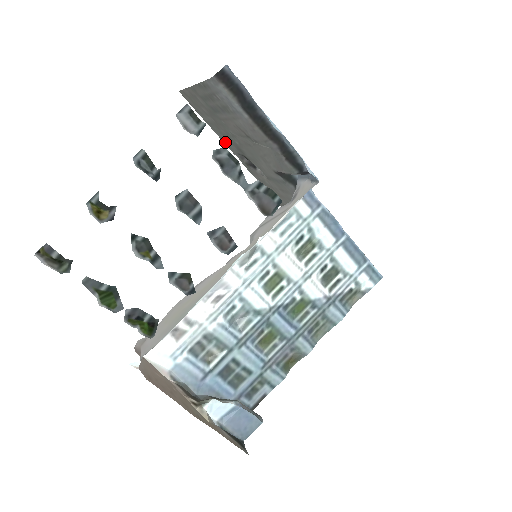
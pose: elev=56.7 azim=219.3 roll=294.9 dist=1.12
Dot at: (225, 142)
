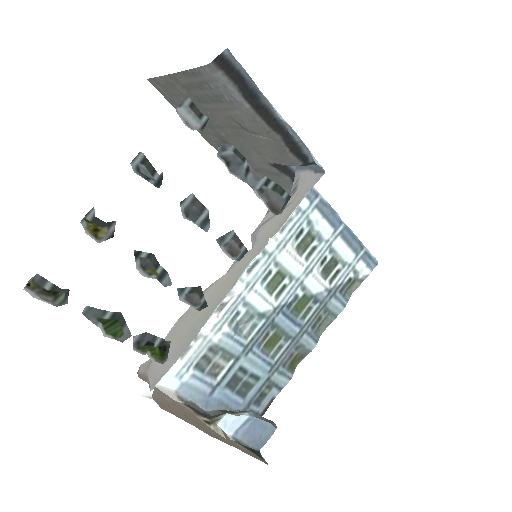
Dot at: (202, 133)
